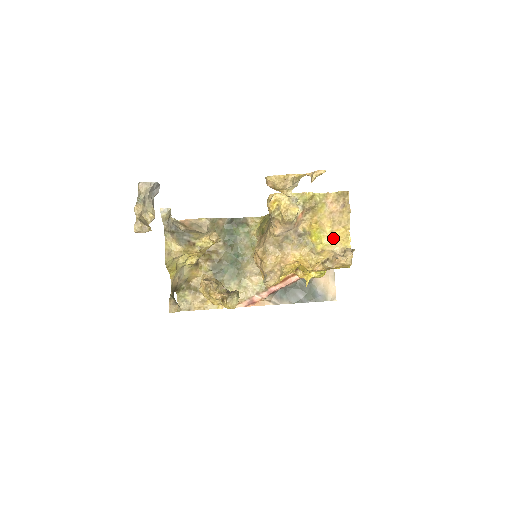
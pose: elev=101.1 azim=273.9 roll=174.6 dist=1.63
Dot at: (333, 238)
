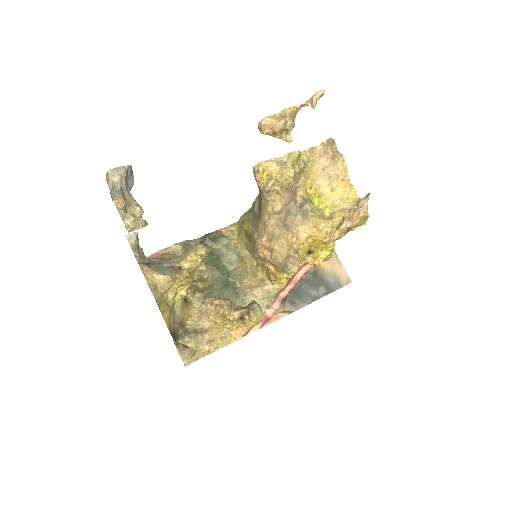
Dot at: (336, 197)
